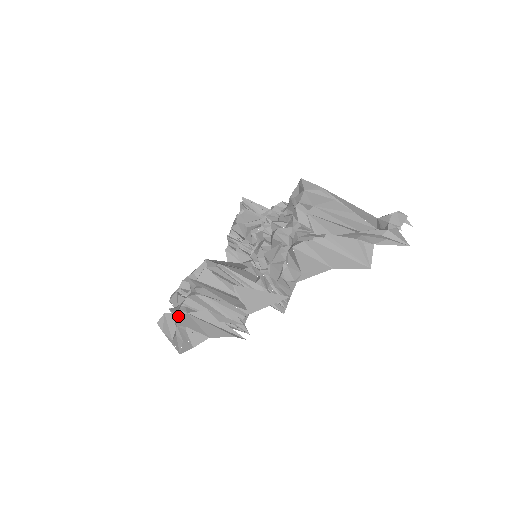
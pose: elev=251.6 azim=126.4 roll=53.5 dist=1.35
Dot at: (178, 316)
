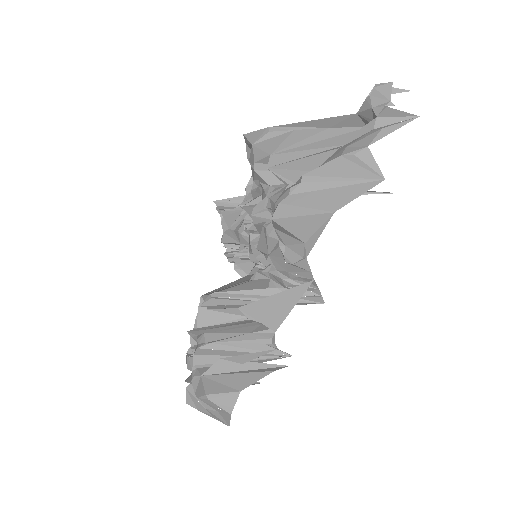
Dot at: (194, 385)
